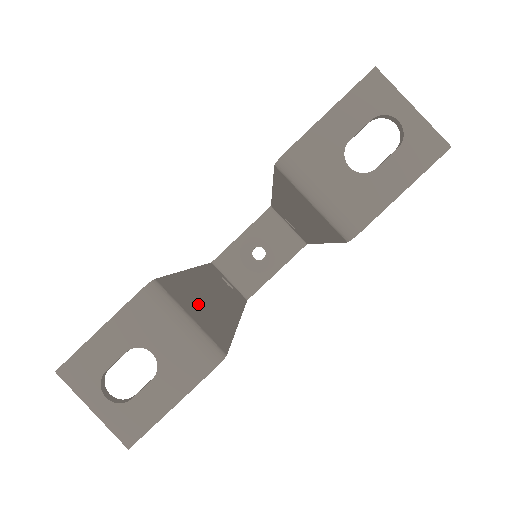
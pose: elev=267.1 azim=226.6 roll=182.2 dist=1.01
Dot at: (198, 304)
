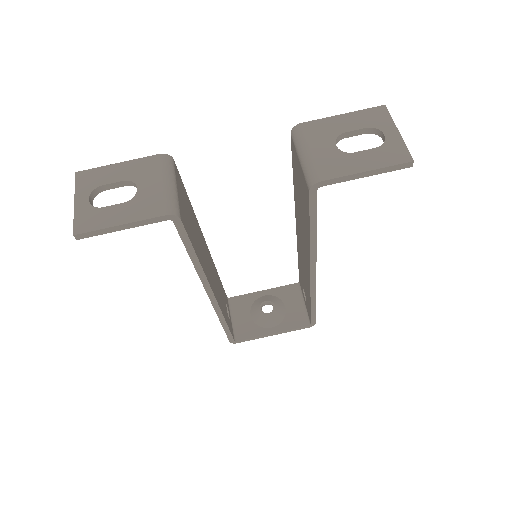
Dot at: (189, 215)
